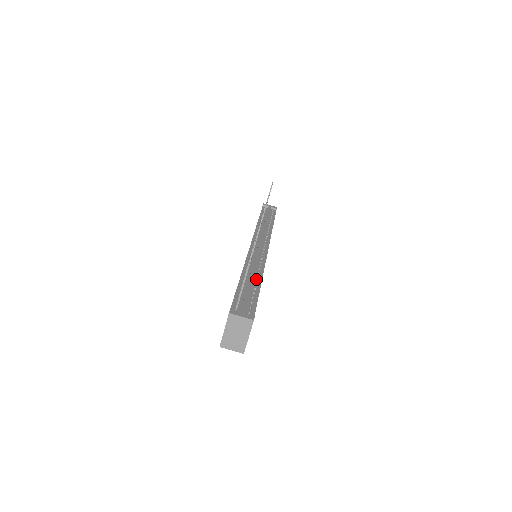
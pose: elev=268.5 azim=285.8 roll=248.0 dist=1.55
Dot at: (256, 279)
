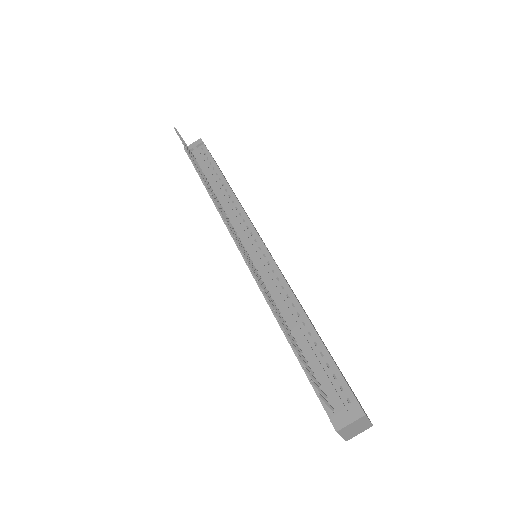
Dot at: (301, 322)
